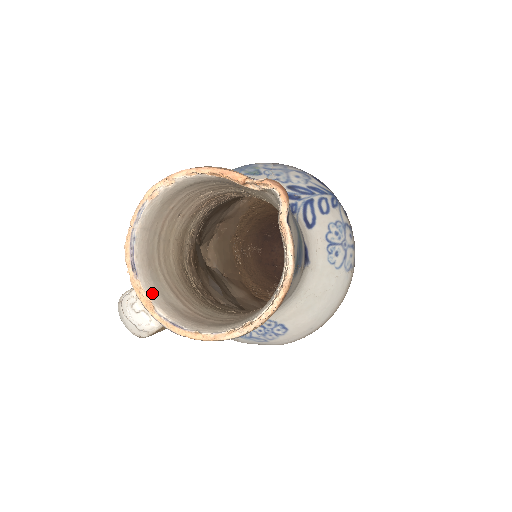
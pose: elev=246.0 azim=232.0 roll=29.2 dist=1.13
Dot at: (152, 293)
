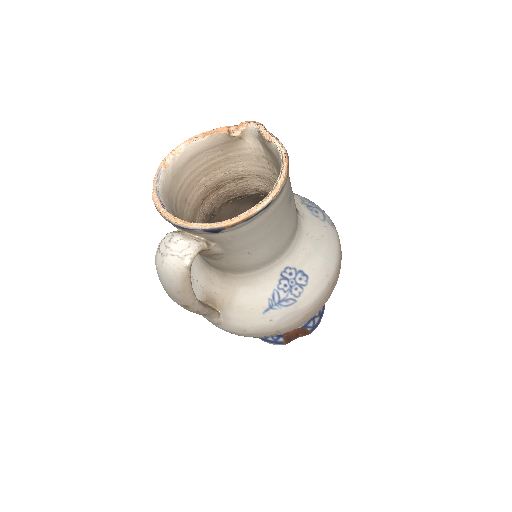
Dot at: occluded
